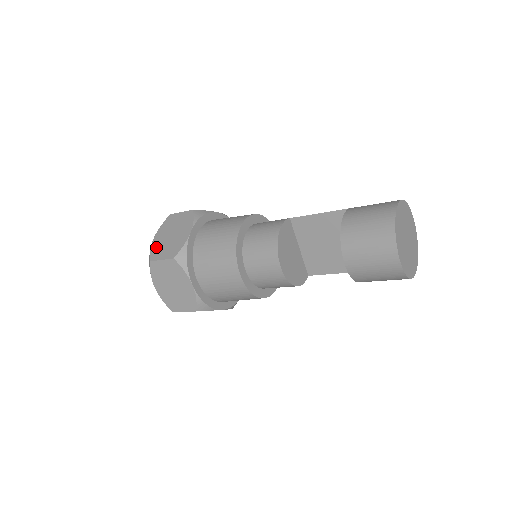
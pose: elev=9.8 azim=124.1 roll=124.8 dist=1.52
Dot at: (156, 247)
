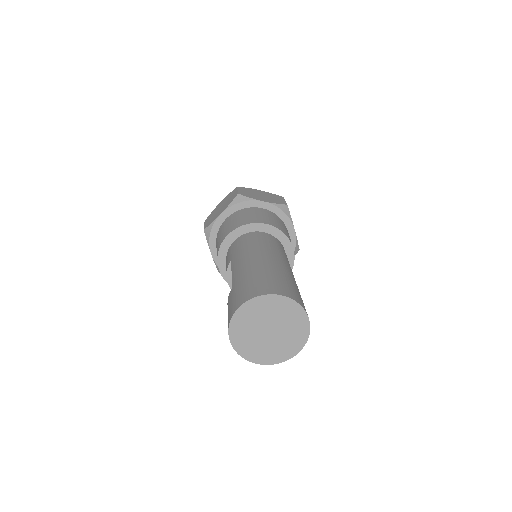
Dot at: occluded
